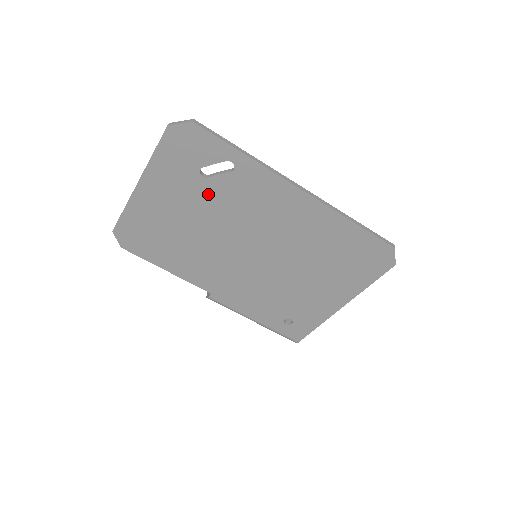
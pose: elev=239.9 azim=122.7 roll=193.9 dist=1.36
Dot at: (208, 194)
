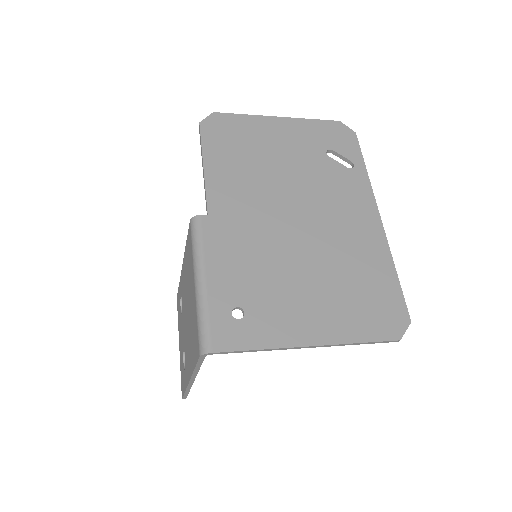
Dot at: (316, 162)
